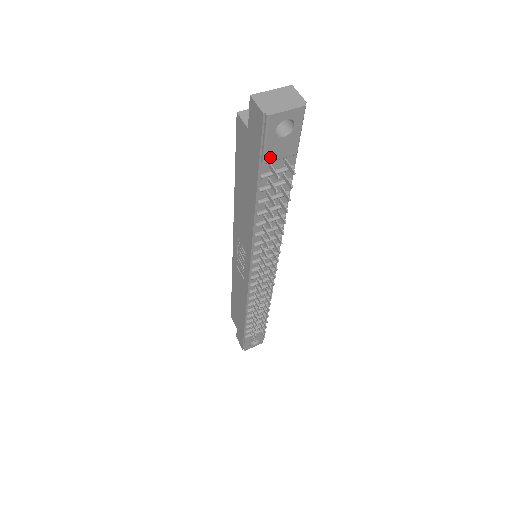
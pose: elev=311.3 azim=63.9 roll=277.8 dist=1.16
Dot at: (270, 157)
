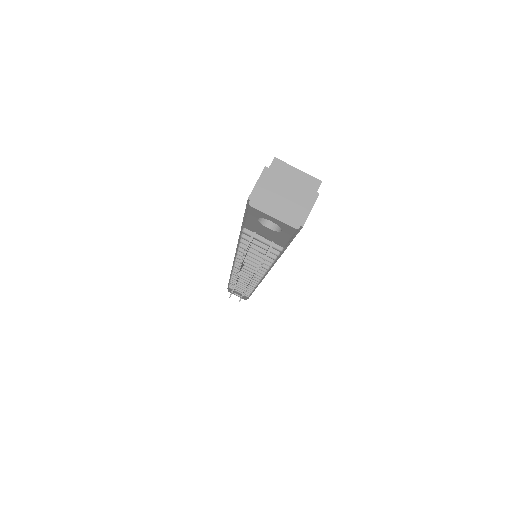
Dot at: (252, 228)
